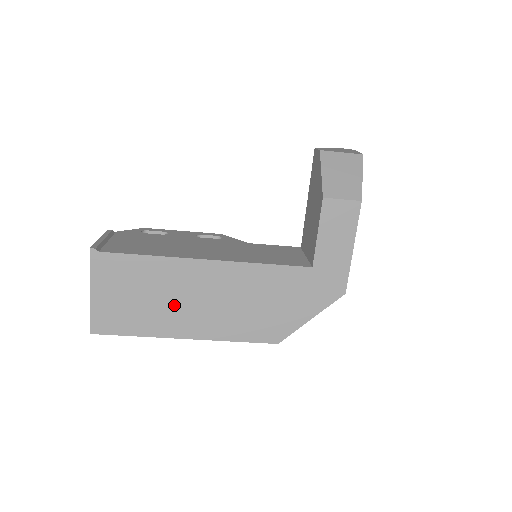
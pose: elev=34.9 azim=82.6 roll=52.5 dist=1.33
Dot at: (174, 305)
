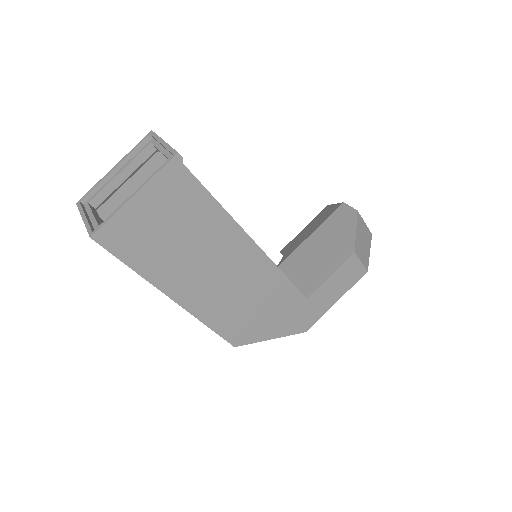
Dot at: (194, 262)
